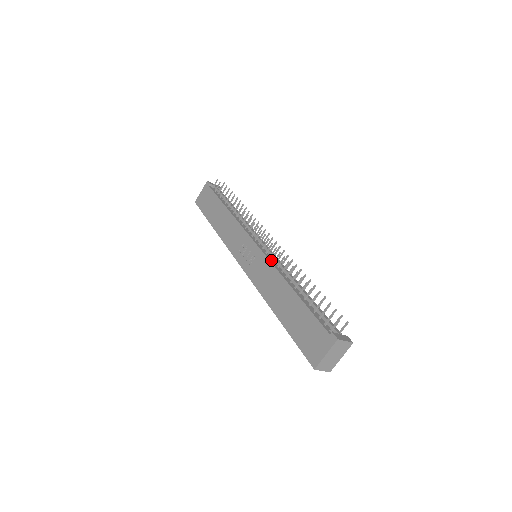
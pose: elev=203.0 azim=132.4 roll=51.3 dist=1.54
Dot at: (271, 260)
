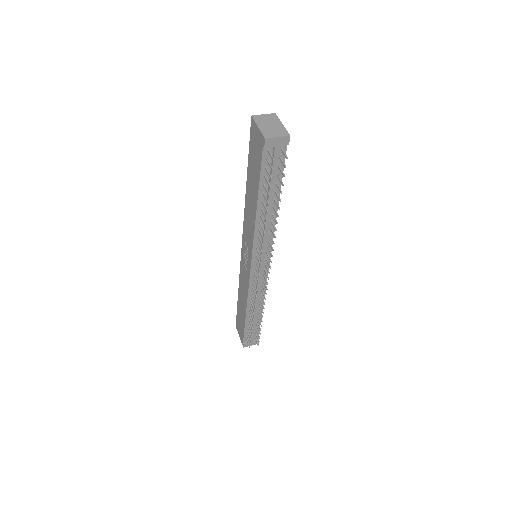
Dot at: (251, 286)
